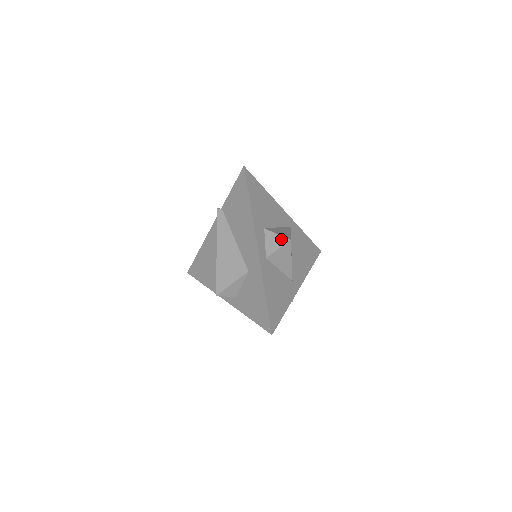
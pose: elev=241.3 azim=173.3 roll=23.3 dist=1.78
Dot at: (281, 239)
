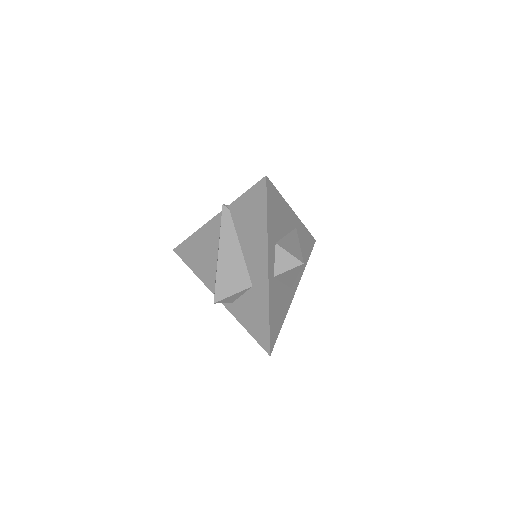
Dot at: (293, 260)
